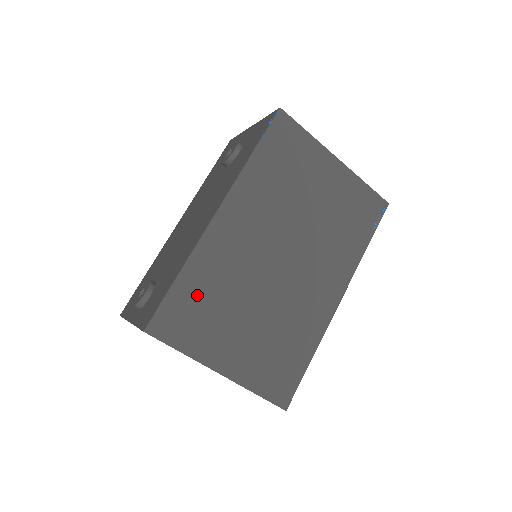
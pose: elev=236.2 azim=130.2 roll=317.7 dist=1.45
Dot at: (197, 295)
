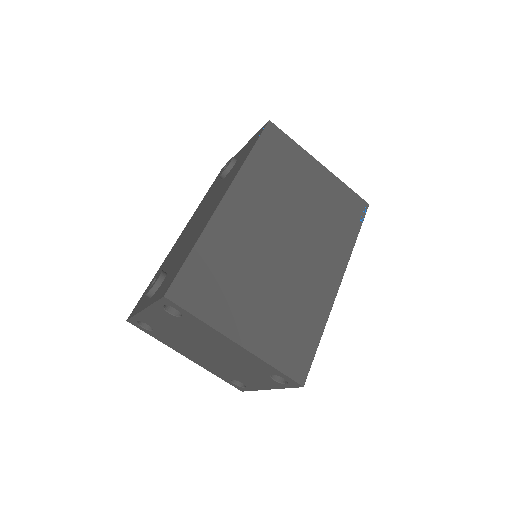
Dot at: (211, 267)
